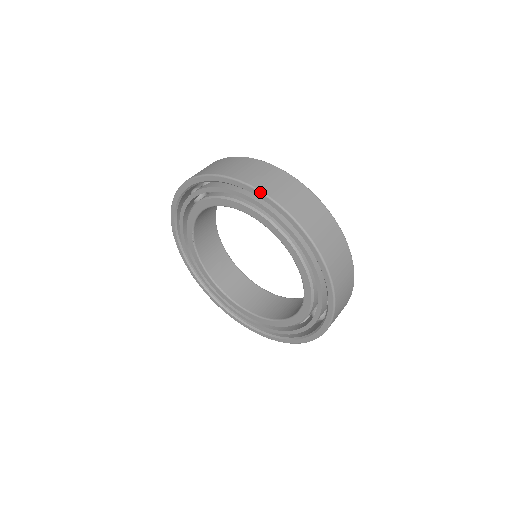
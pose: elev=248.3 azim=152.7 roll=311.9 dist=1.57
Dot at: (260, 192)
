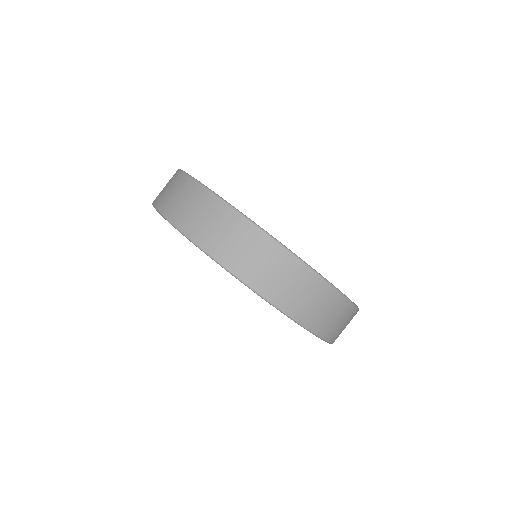
Dot at: (164, 218)
